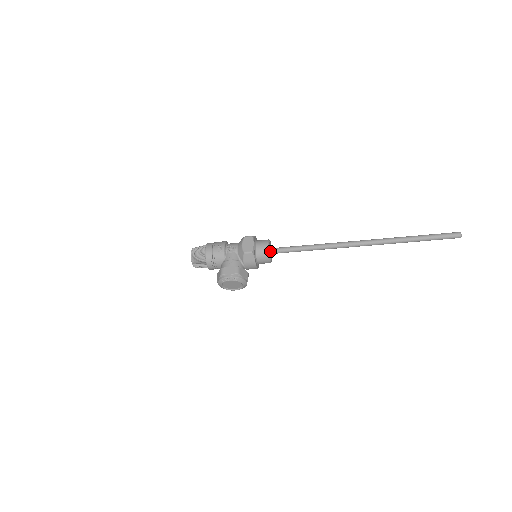
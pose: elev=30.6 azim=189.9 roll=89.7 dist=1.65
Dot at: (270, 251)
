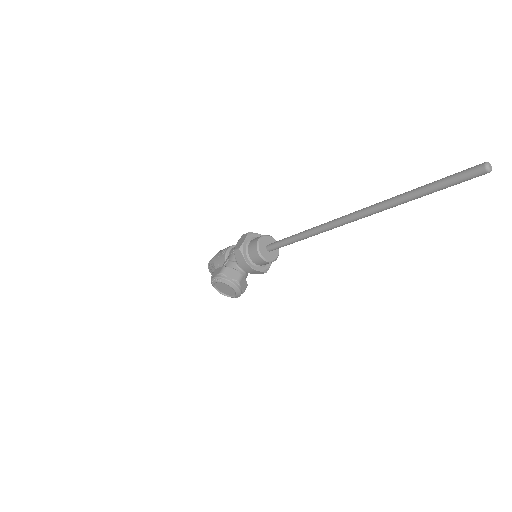
Dot at: (265, 247)
